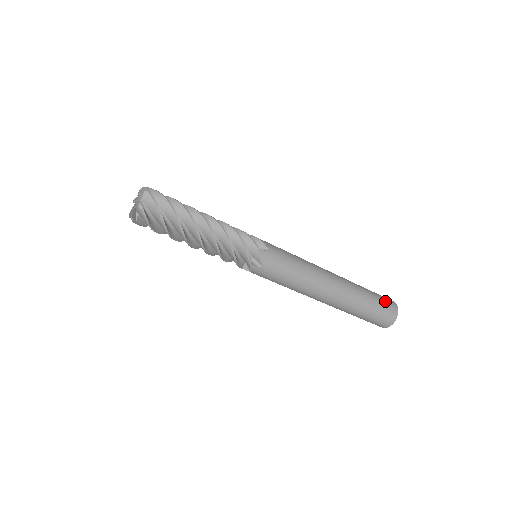
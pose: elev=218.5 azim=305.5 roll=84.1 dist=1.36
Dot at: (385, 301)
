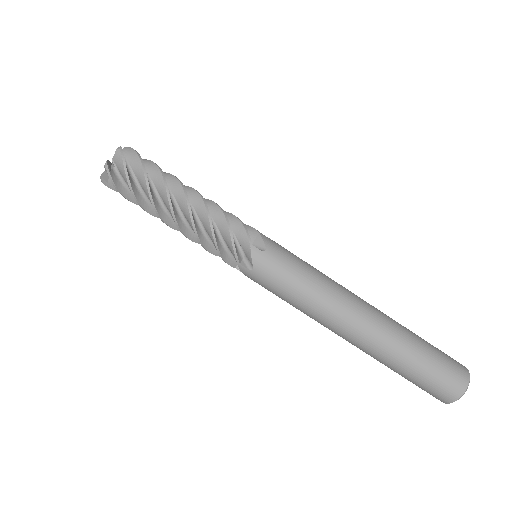
Dot at: (448, 364)
